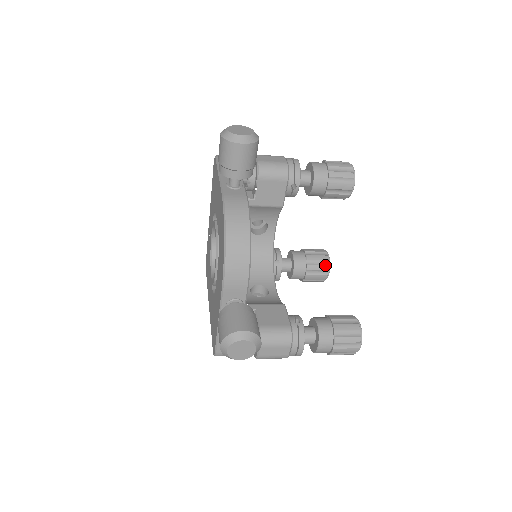
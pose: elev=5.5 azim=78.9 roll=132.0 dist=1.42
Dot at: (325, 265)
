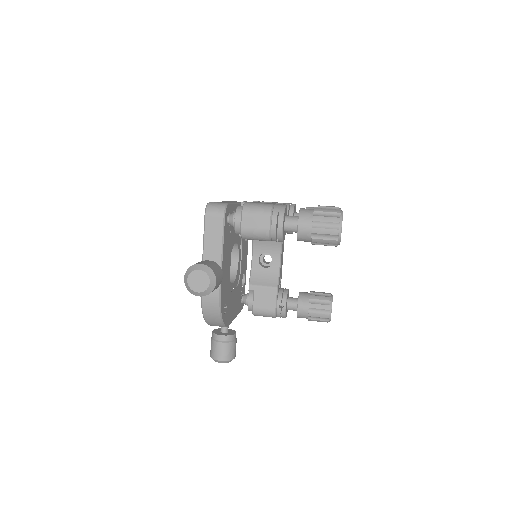
Dot at: occluded
